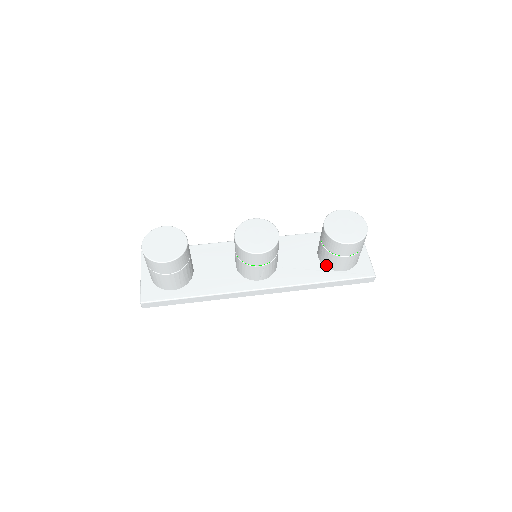
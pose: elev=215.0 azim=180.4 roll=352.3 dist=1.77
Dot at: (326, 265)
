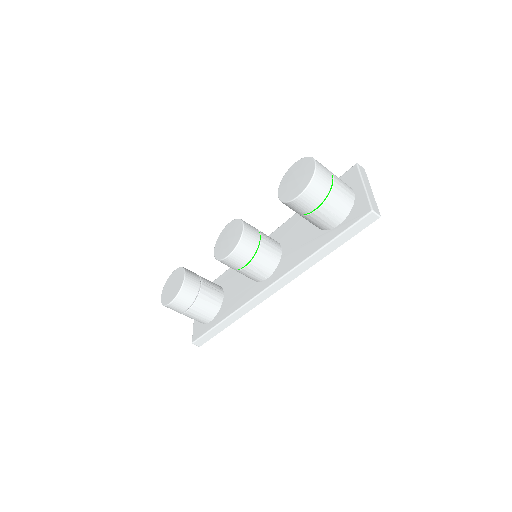
Dot at: (320, 228)
